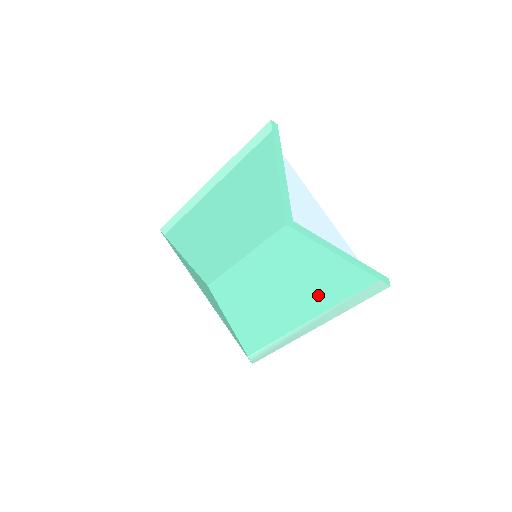
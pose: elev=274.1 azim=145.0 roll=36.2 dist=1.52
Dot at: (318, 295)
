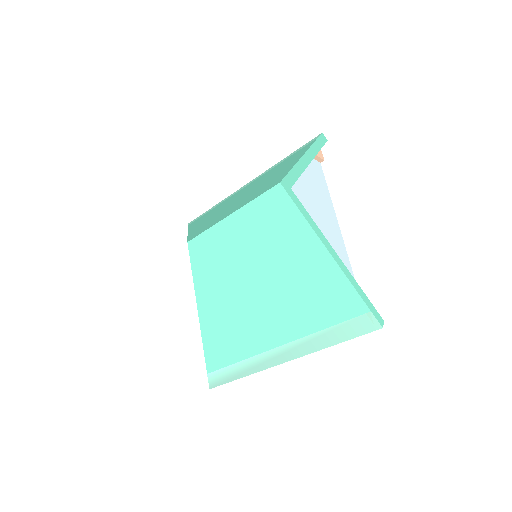
Dot at: (298, 307)
